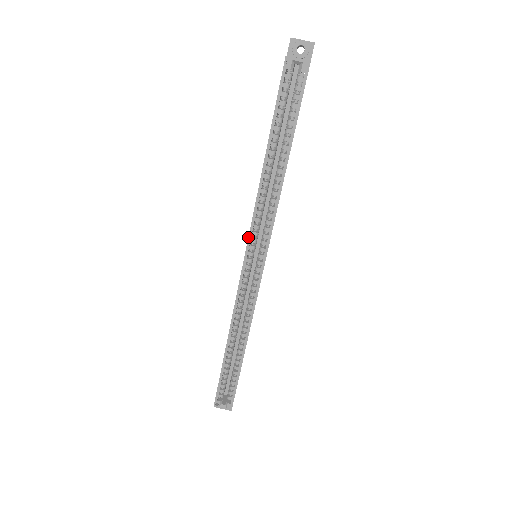
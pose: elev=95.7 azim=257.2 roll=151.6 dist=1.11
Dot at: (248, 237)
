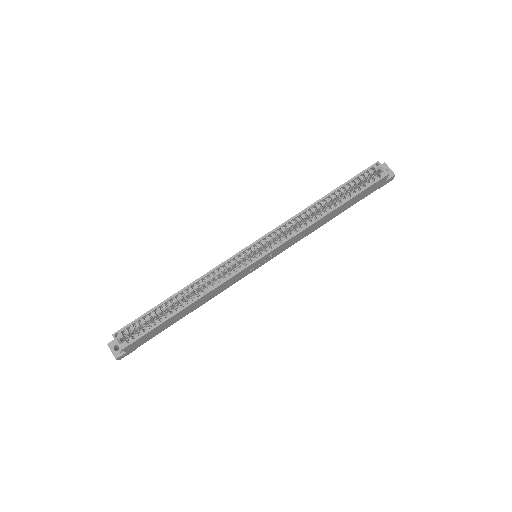
Dot at: (268, 233)
